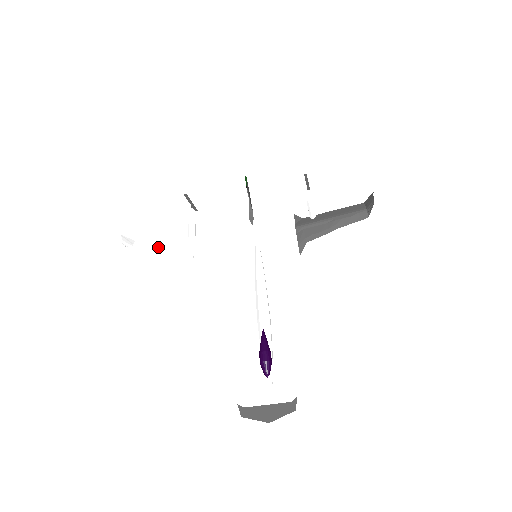
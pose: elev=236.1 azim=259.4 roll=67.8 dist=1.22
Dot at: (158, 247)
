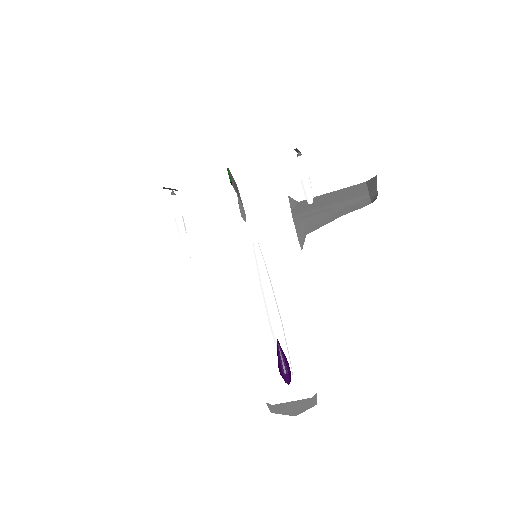
Dot at: (152, 255)
